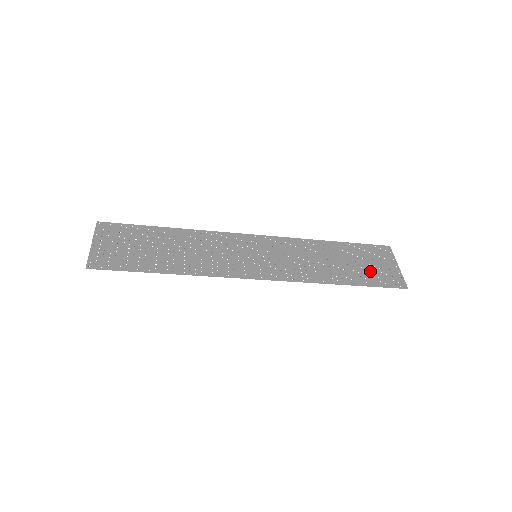
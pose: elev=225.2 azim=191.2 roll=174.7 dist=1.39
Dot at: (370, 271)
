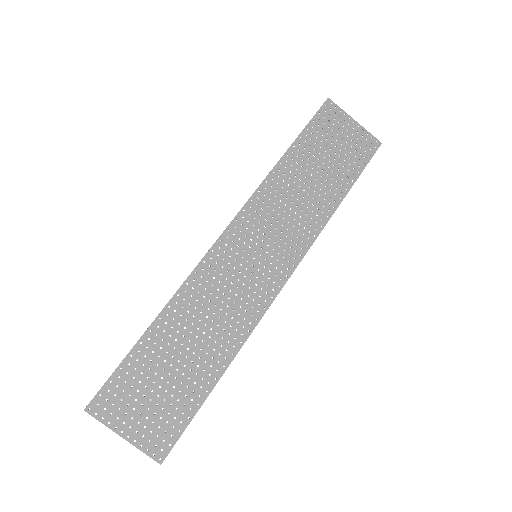
Dot at: (344, 156)
